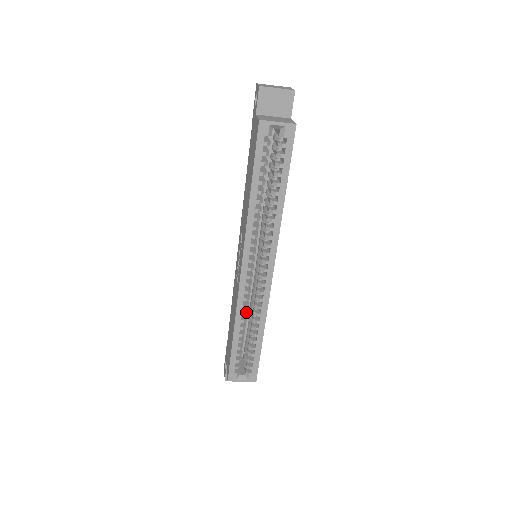
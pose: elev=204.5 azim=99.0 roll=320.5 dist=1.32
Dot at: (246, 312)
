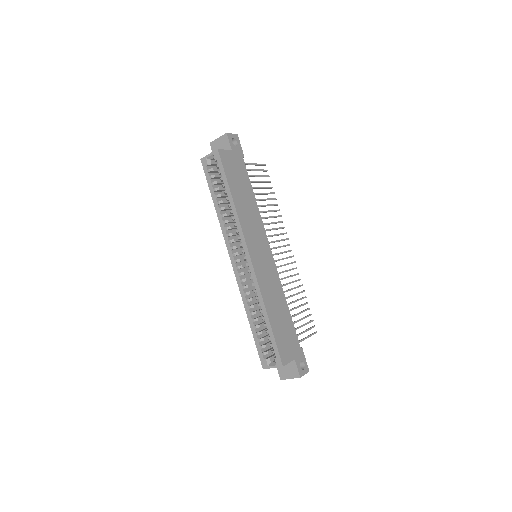
Dot at: (250, 299)
